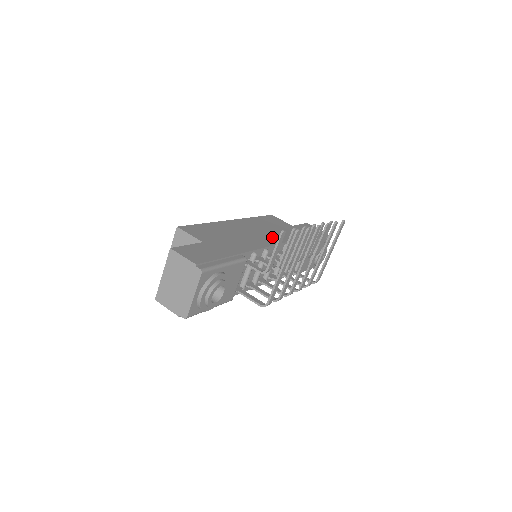
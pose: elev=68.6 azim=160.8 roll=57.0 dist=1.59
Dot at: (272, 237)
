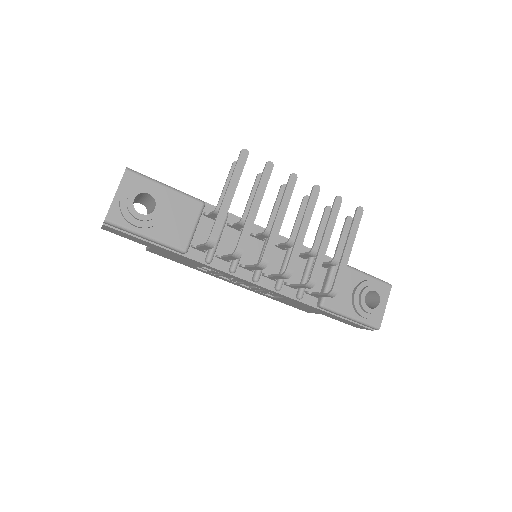
Dot at: occluded
